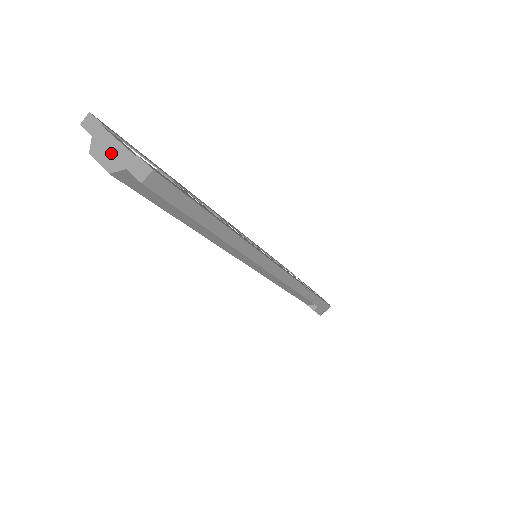
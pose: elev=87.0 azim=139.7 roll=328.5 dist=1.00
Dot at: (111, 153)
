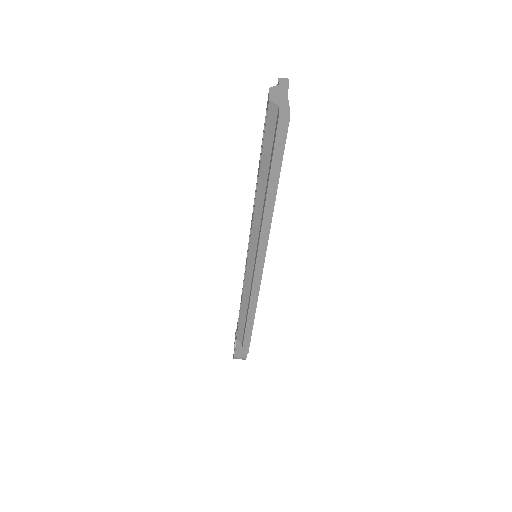
Dot at: (279, 96)
